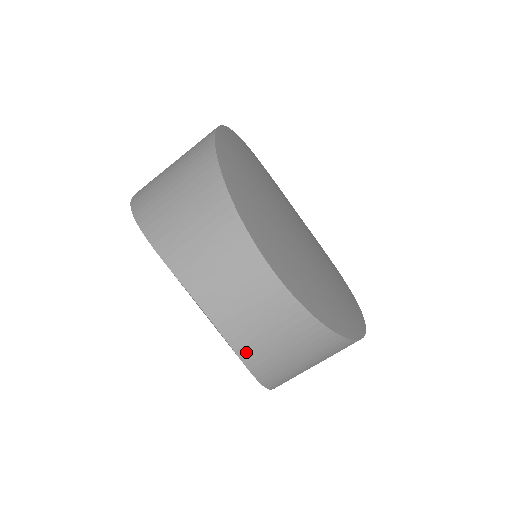
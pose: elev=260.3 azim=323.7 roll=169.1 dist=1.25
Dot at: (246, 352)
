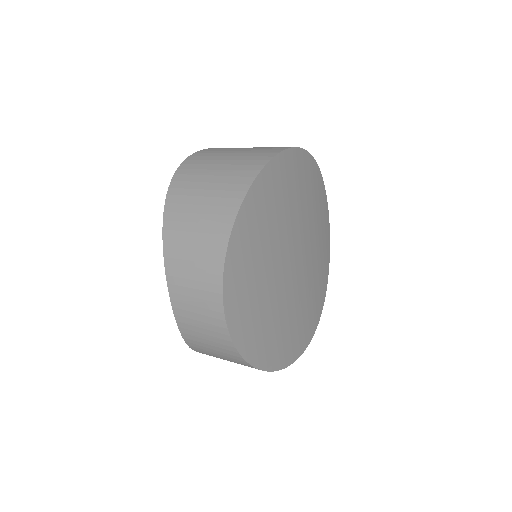
Dot at: (188, 338)
